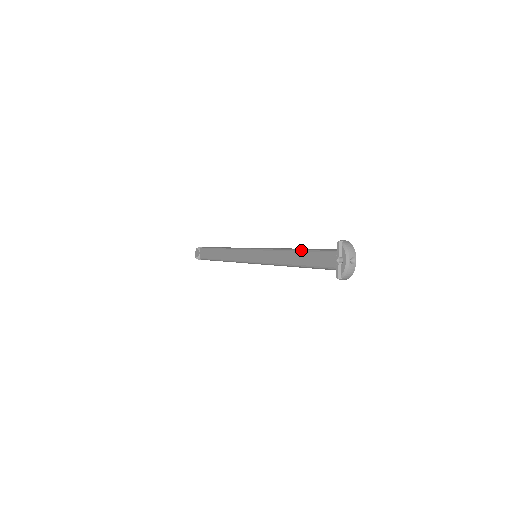
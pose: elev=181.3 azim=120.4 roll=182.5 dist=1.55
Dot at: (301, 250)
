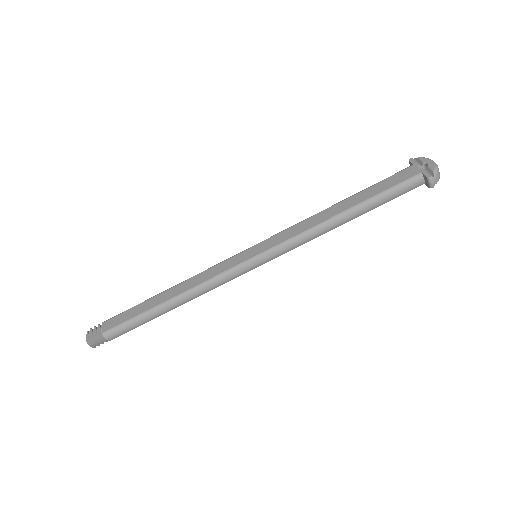
Dot at: (354, 194)
